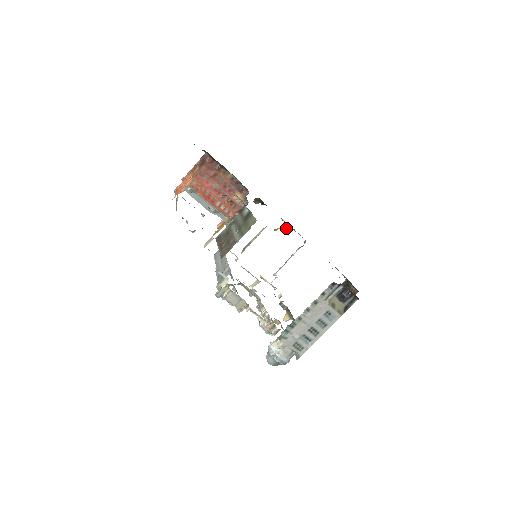
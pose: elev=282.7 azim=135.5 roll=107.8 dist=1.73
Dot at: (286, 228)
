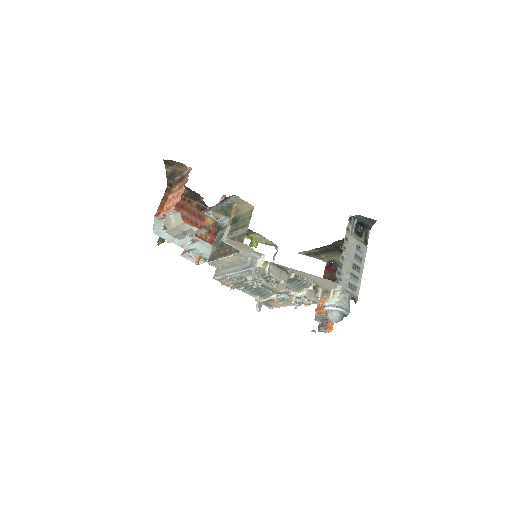
Dot at: (255, 243)
